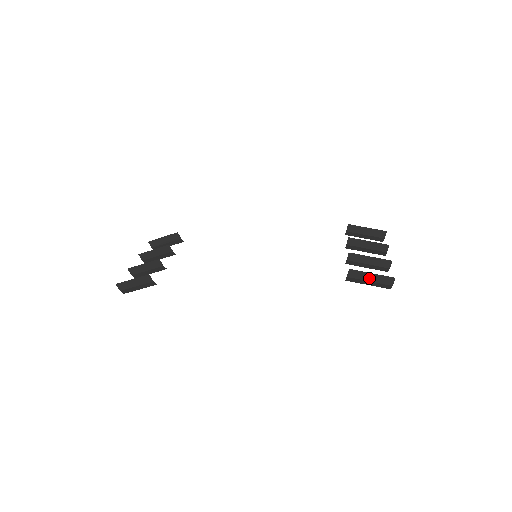
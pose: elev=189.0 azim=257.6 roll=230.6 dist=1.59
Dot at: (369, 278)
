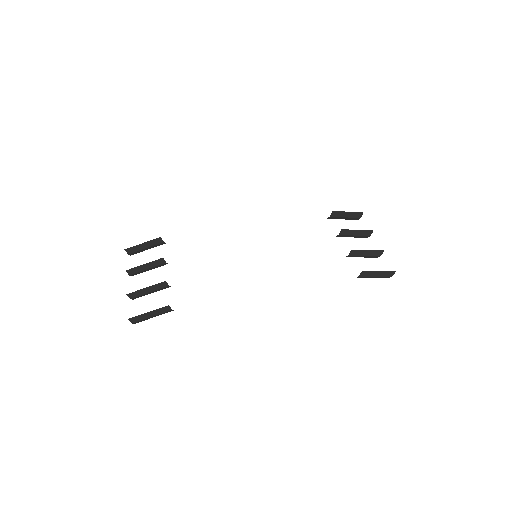
Dot at: (376, 275)
